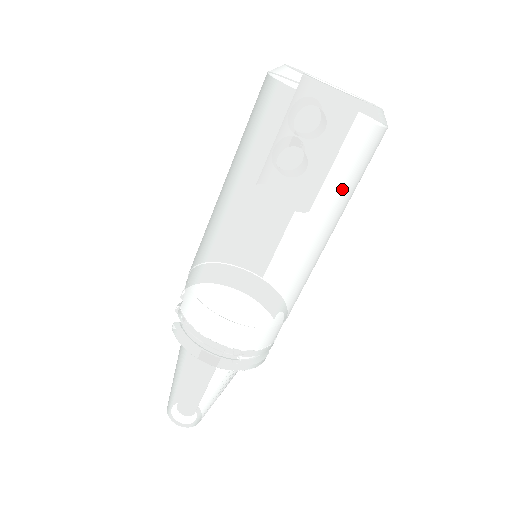
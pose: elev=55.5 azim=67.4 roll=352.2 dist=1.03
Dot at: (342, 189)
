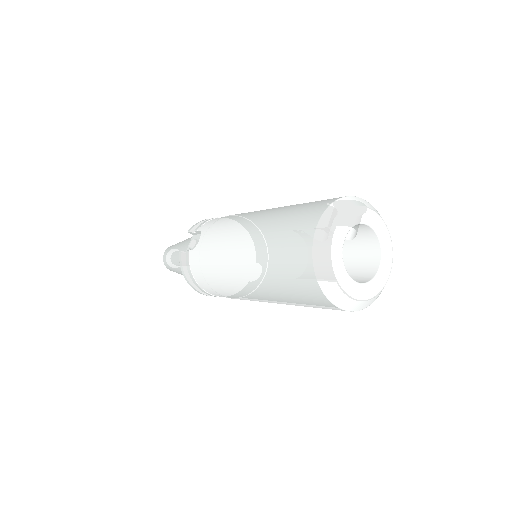
Dot at: occluded
